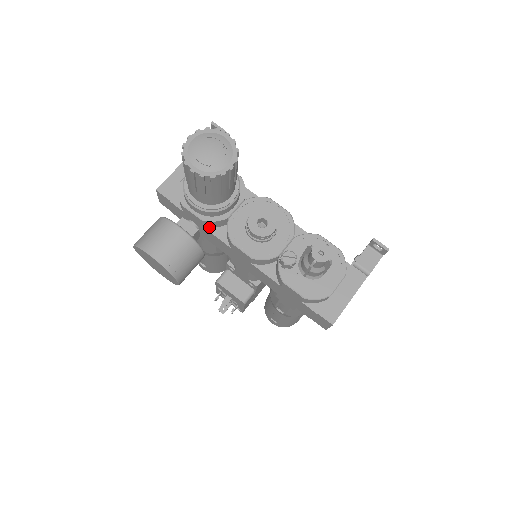
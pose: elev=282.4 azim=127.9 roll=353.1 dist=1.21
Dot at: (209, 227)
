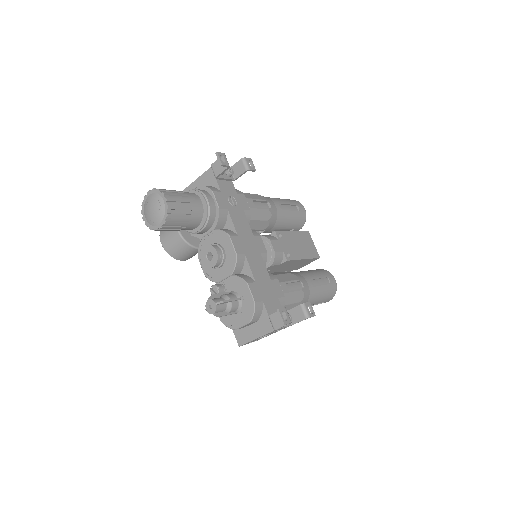
Dot at: occluded
